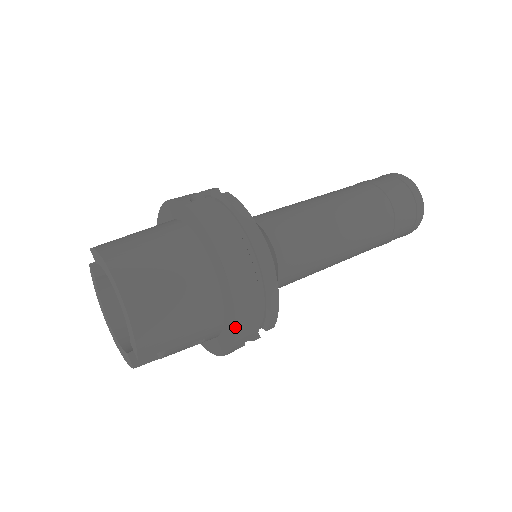
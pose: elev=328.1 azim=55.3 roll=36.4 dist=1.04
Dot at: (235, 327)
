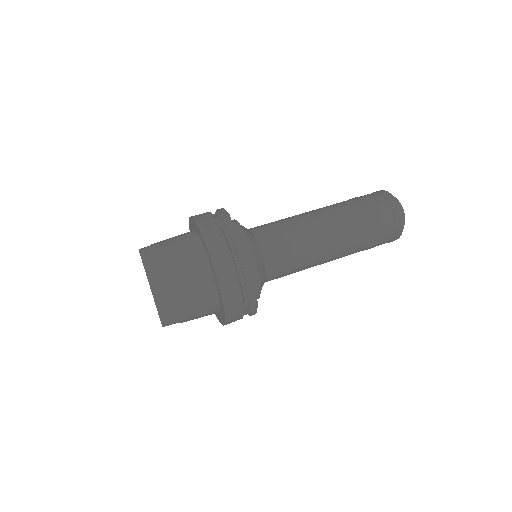
Dot at: (225, 317)
